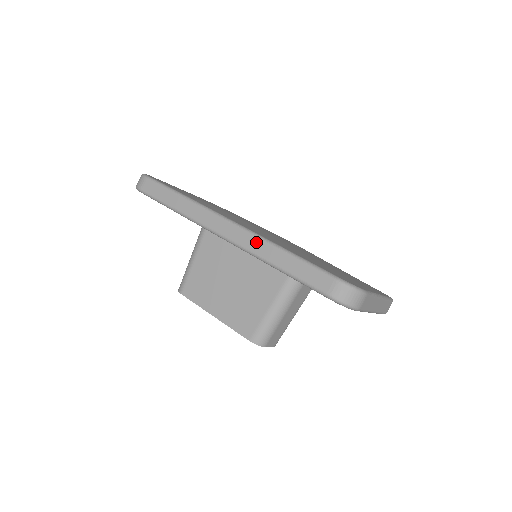
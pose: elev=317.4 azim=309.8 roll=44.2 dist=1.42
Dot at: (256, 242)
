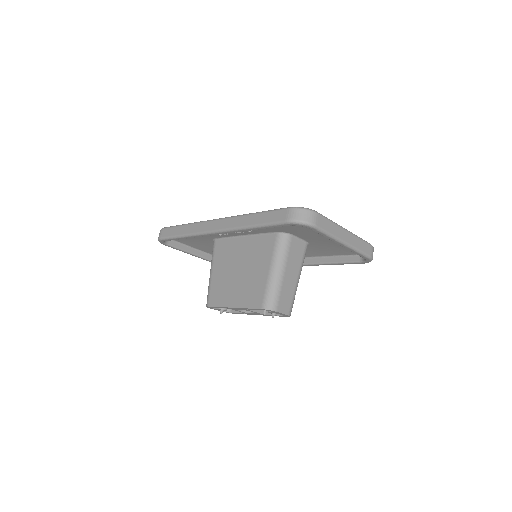
Dot at: (235, 220)
